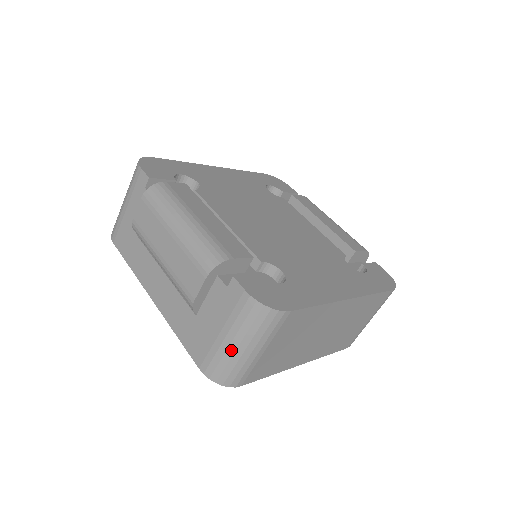
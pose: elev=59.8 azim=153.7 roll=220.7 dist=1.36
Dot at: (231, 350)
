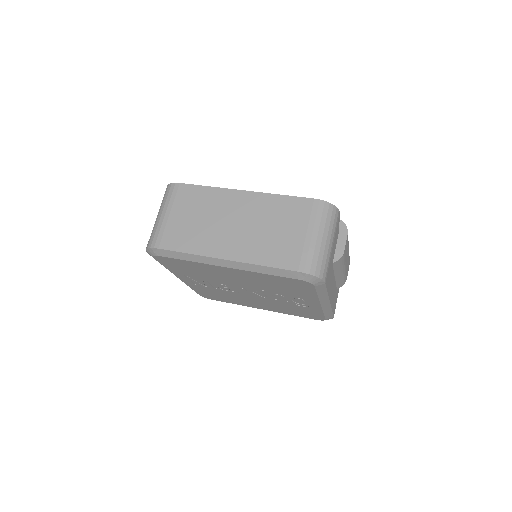
Dot at: (155, 222)
